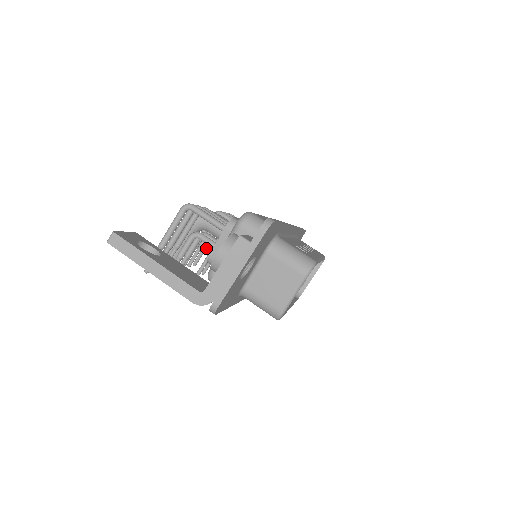
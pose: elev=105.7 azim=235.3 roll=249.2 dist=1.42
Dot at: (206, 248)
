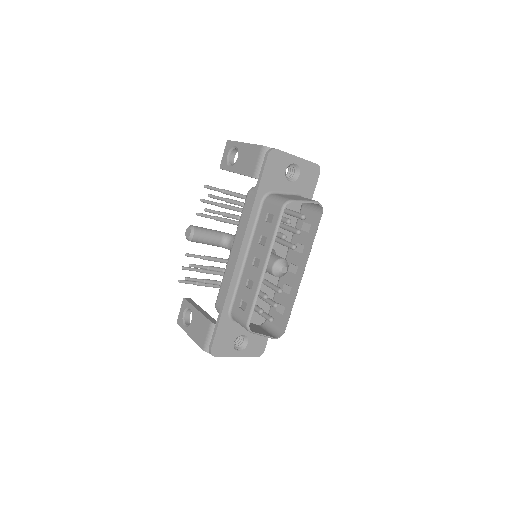
Dot at: (196, 284)
